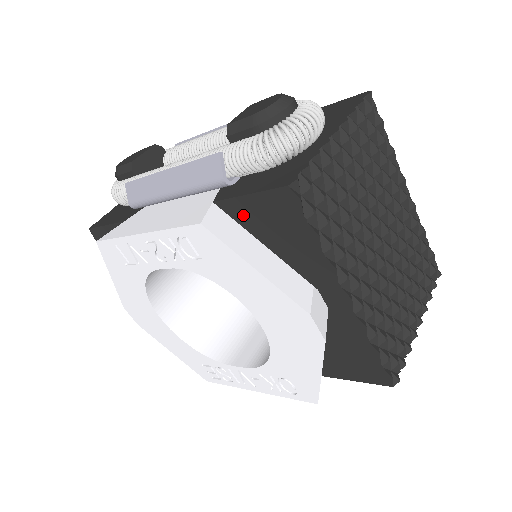
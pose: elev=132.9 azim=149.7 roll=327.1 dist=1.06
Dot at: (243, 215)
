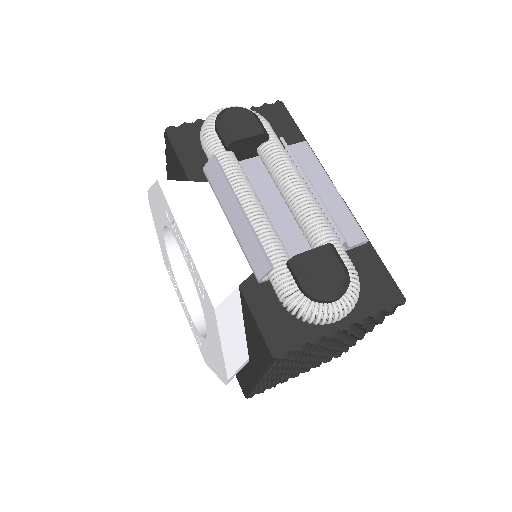
Dot at: (246, 312)
